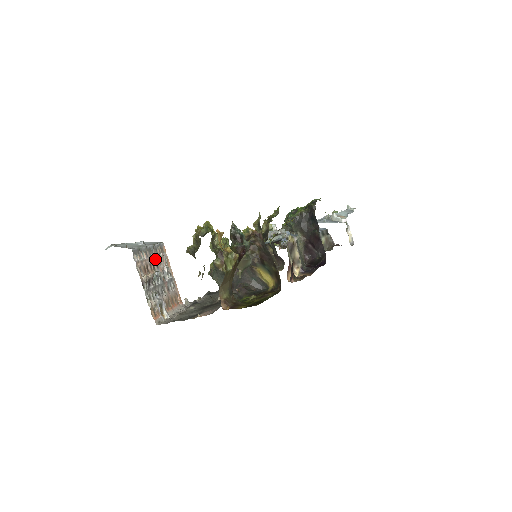
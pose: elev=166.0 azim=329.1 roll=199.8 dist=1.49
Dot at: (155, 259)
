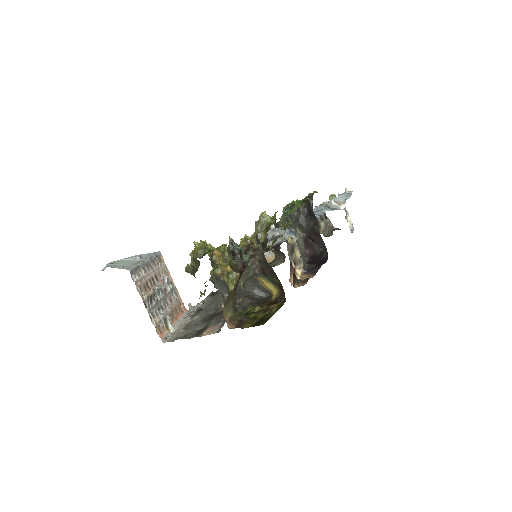
Dot at: (154, 272)
